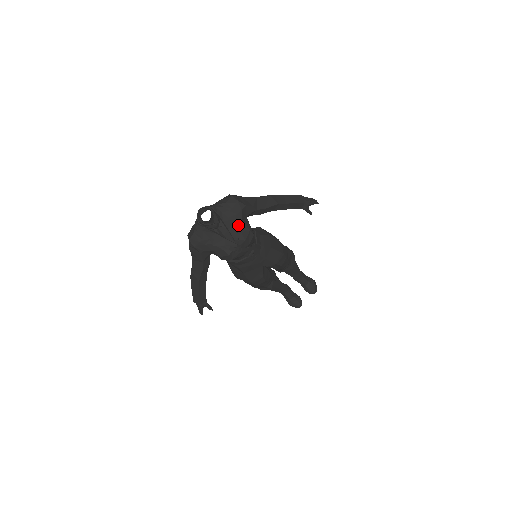
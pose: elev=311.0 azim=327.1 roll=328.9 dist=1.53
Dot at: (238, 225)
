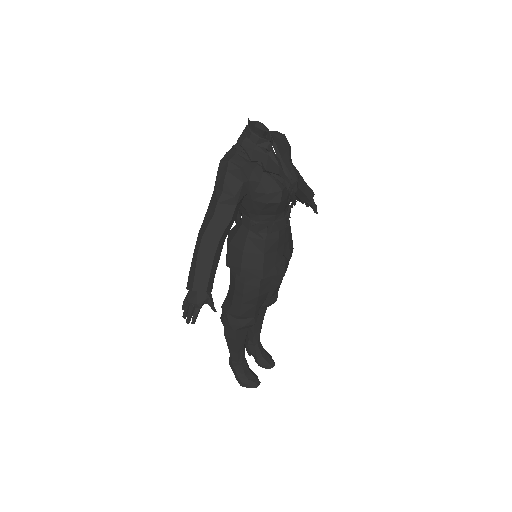
Dot at: (288, 160)
